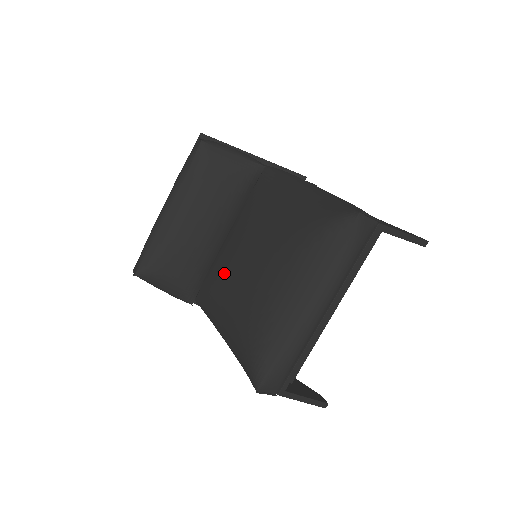
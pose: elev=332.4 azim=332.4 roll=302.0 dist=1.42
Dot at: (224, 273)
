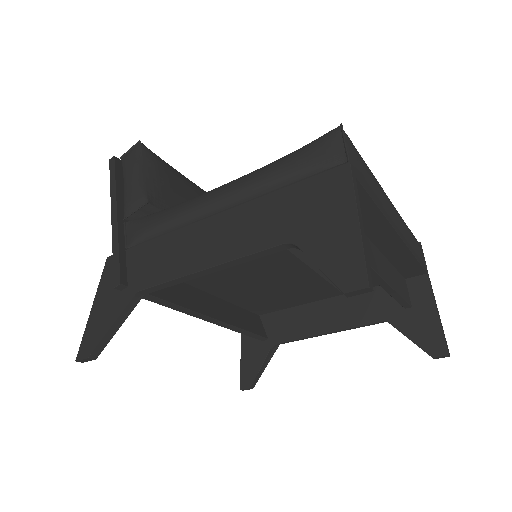
Dot at: occluded
